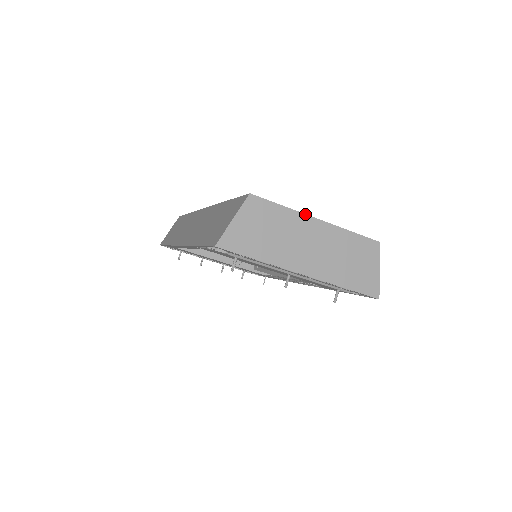
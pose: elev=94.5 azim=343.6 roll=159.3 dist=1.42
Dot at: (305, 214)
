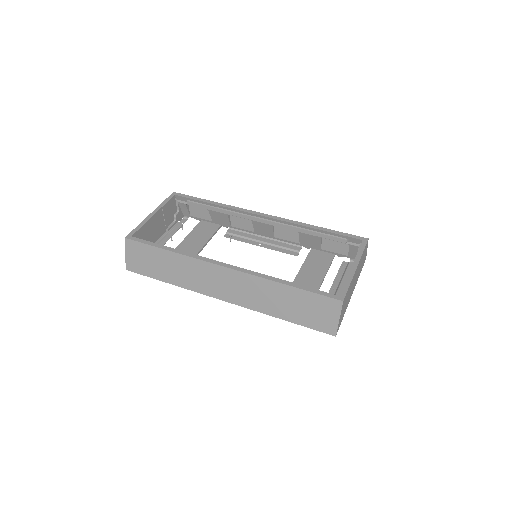
Dot at: (354, 274)
